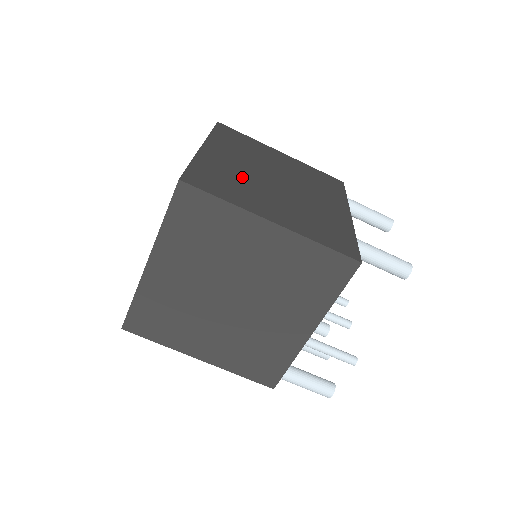
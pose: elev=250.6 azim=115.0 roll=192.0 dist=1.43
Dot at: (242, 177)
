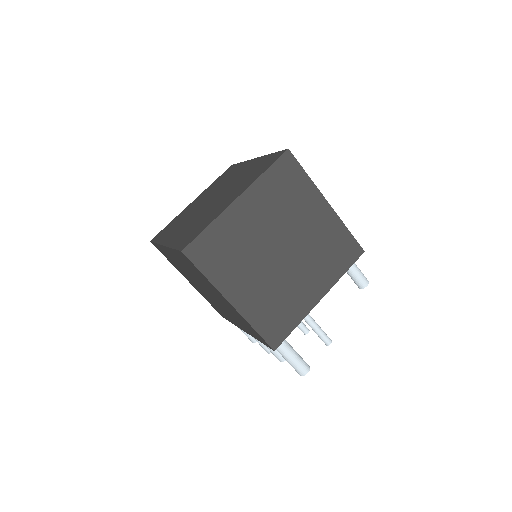
Dot at: occluded
